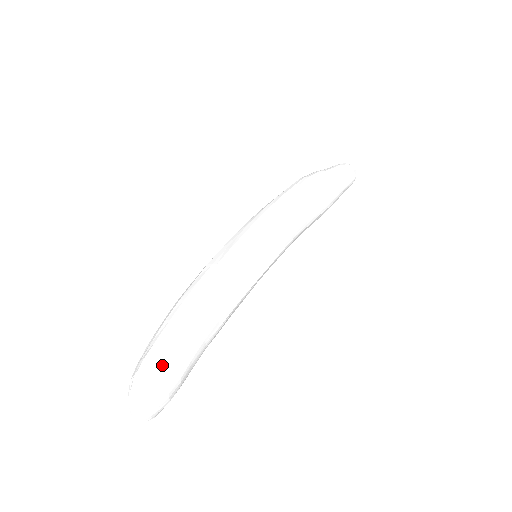
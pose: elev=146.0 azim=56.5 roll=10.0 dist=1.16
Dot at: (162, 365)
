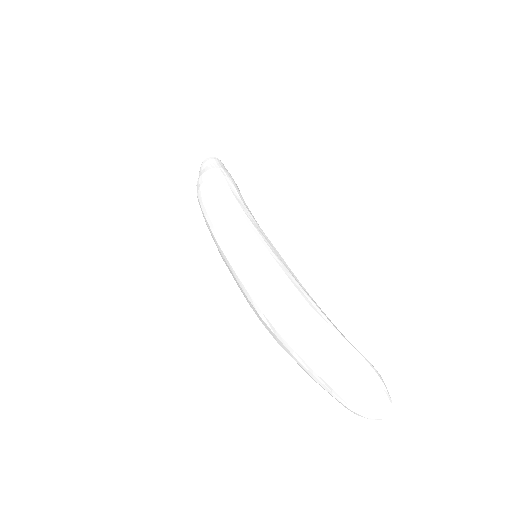
Dot at: (357, 361)
